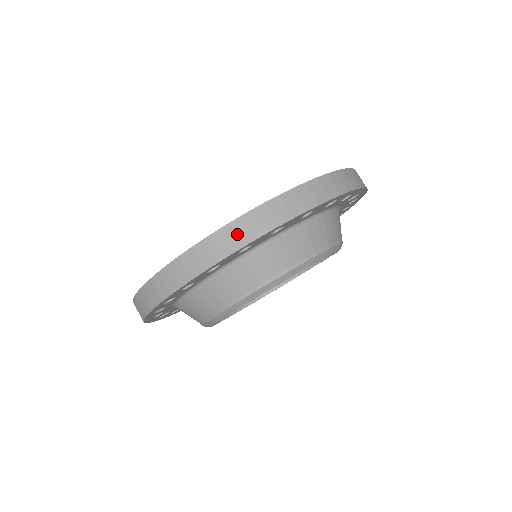
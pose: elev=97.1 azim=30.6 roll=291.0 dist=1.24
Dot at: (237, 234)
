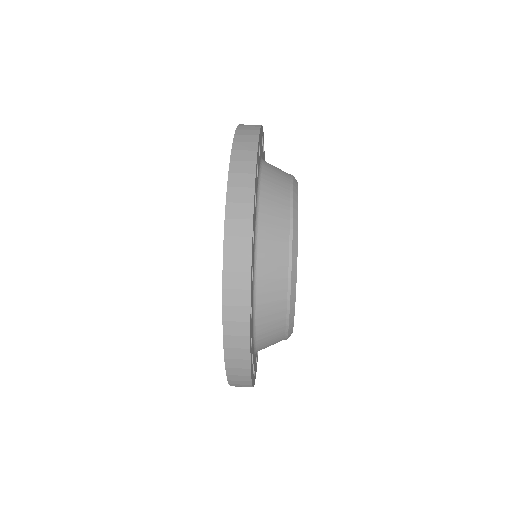
Dot at: (249, 125)
